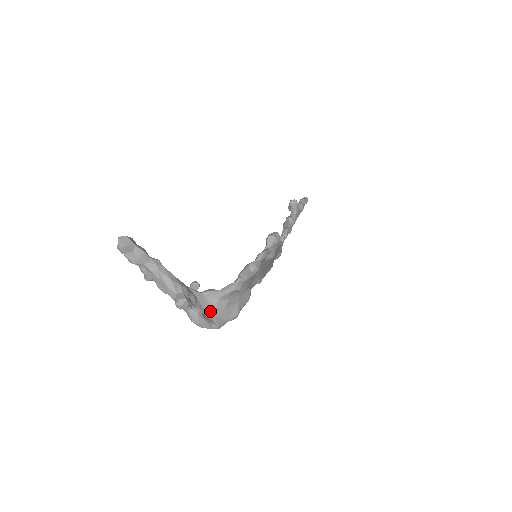
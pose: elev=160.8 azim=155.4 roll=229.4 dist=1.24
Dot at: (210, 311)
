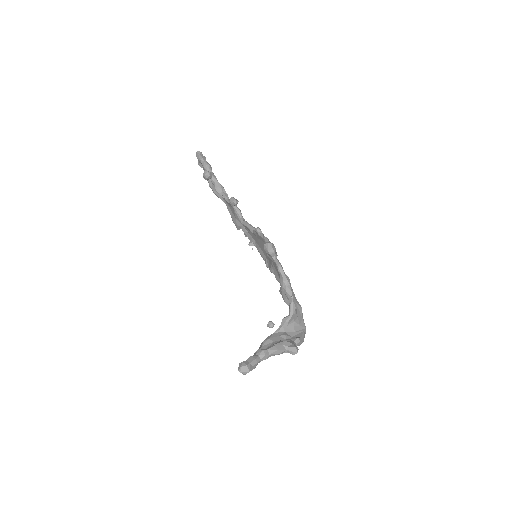
Dot at: (296, 328)
